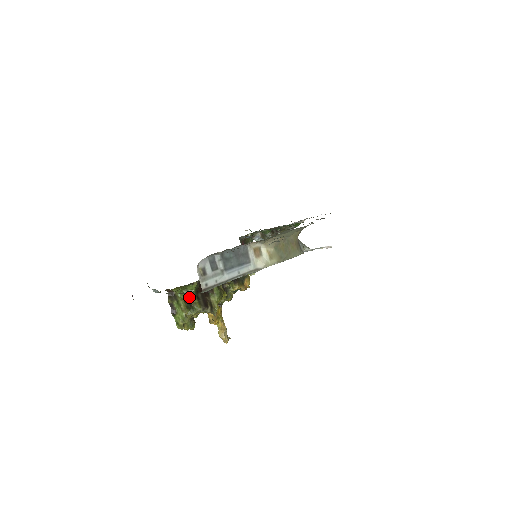
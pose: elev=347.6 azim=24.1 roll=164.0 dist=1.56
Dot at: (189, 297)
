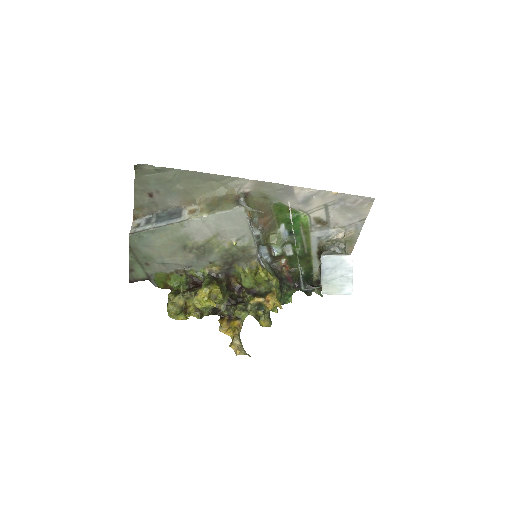
Dot at: (180, 288)
